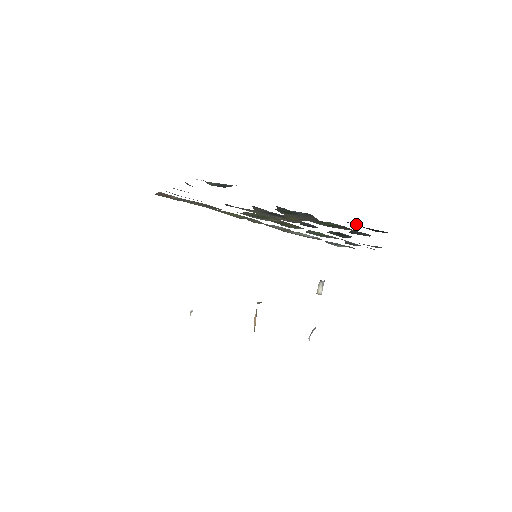
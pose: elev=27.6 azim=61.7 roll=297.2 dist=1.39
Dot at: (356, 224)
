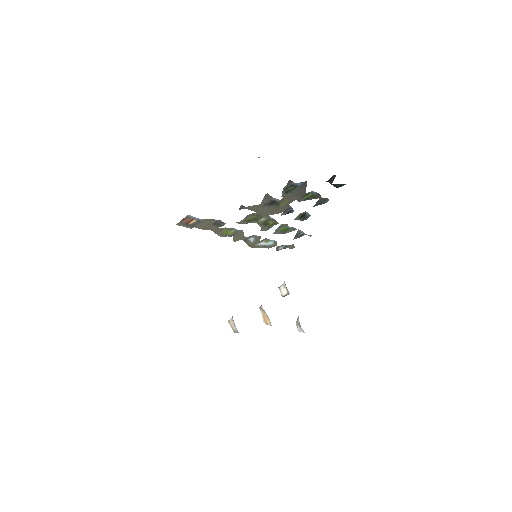
Dot at: (331, 182)
